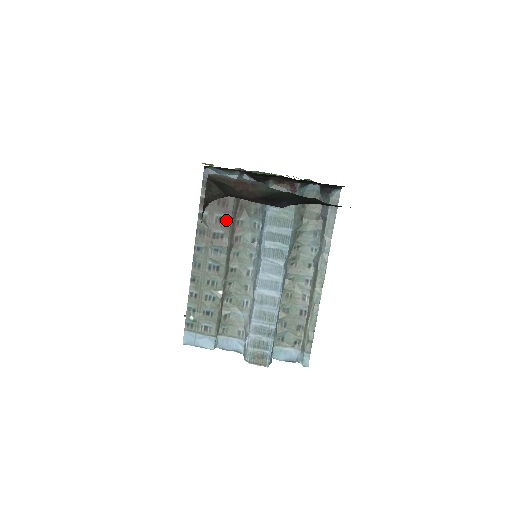
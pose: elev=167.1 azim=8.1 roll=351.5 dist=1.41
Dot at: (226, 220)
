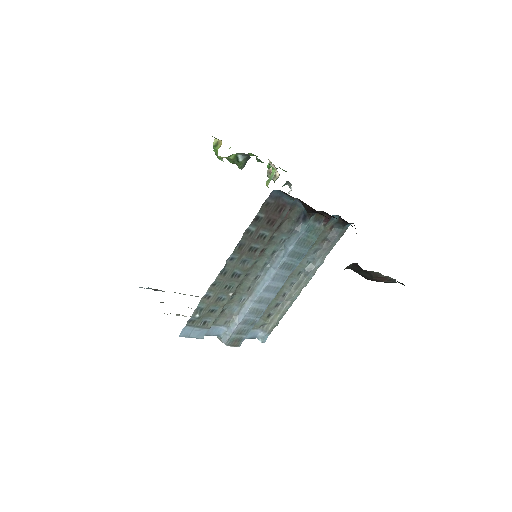
Dot at: (266, 237)
